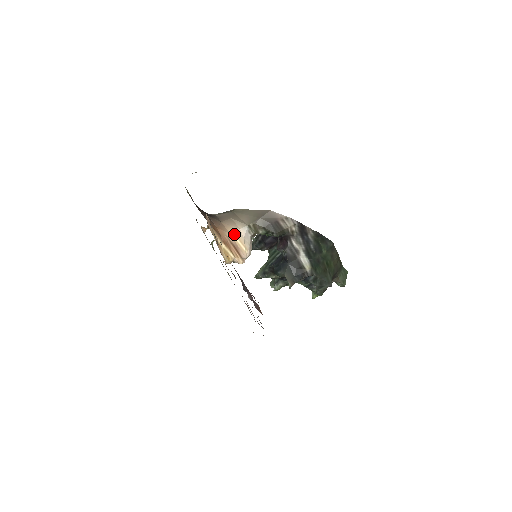
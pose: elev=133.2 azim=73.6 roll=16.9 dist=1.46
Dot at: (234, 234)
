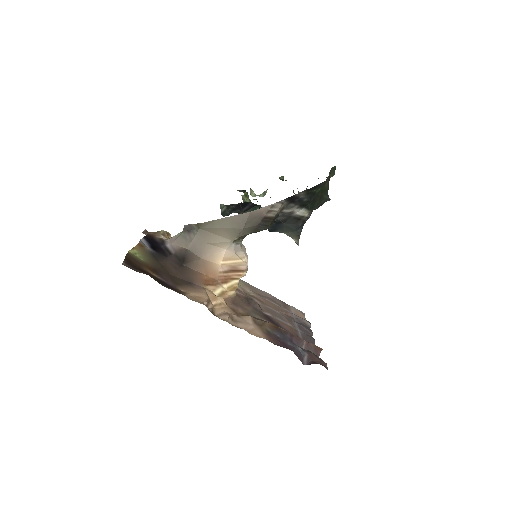
Dot at: (224, 261)
